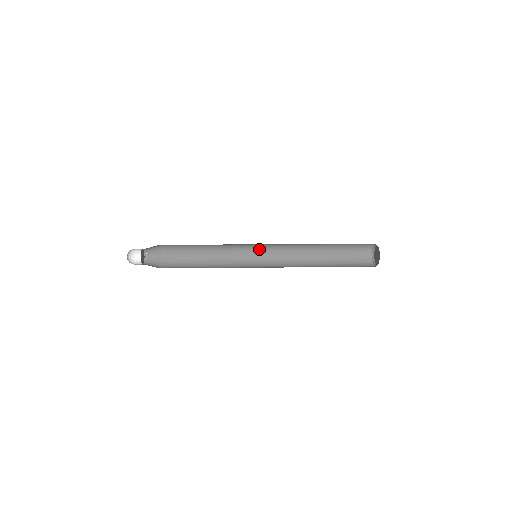
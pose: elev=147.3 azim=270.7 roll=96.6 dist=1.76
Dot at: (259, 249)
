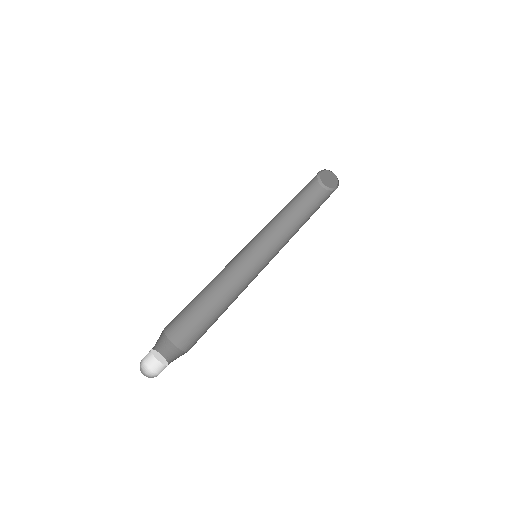
Dot at: (249, 254)
